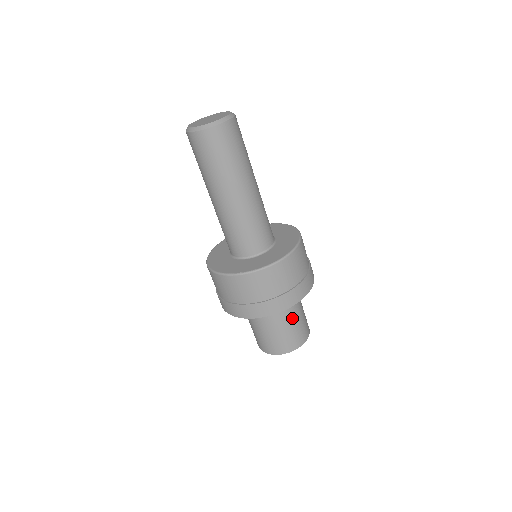
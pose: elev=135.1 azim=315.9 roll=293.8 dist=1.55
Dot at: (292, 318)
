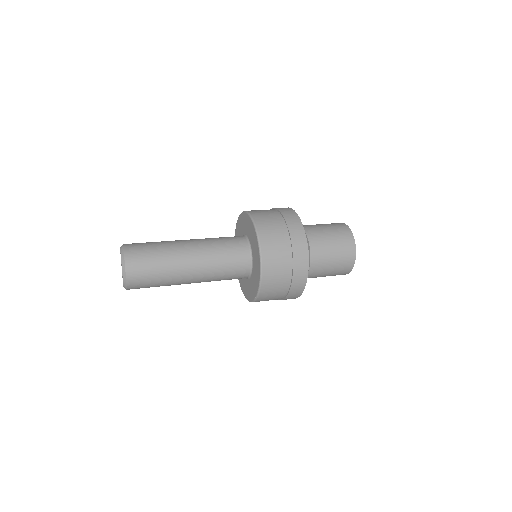
Dot at: (324, 249)
